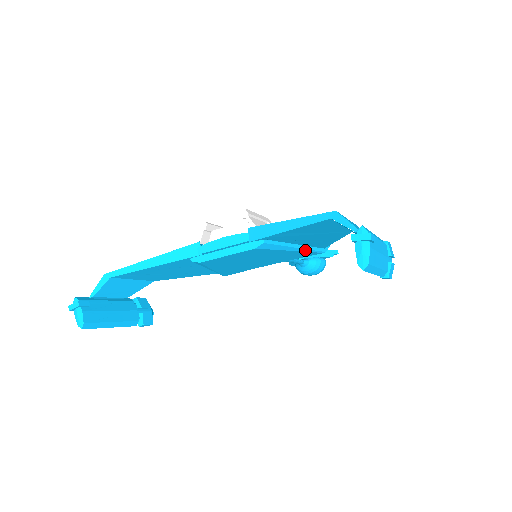
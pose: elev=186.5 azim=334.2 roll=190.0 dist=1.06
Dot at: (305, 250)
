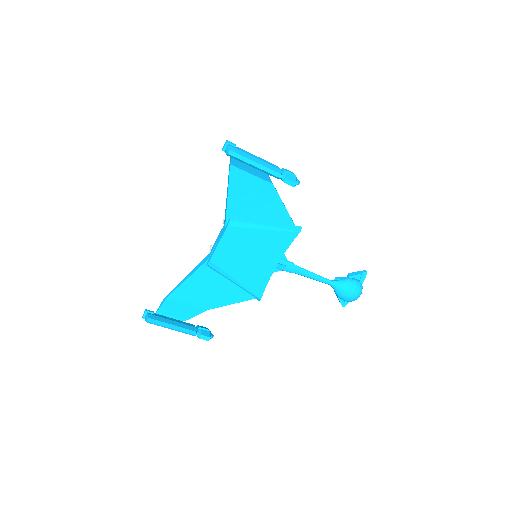
Dot at: (276, 229)
